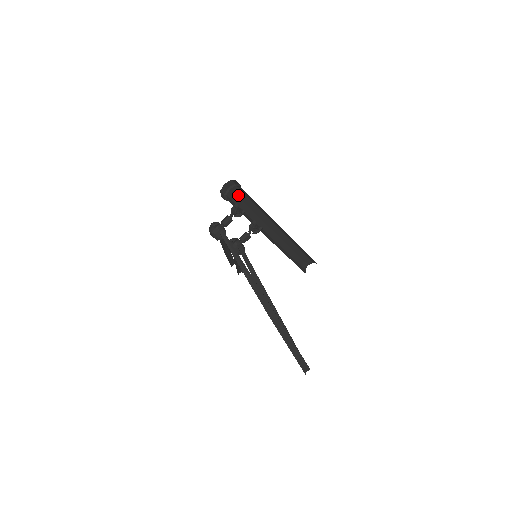
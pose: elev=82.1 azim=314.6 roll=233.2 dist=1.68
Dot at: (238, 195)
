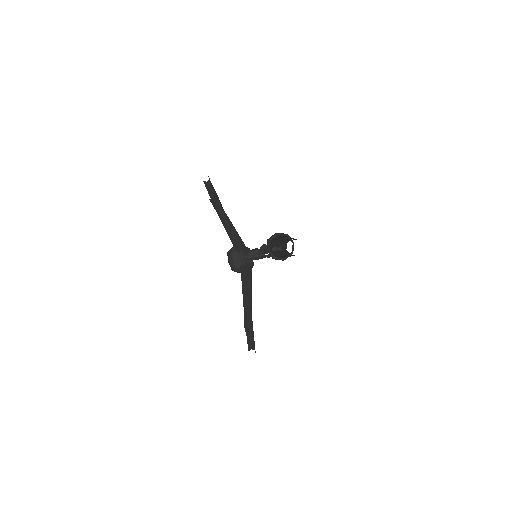
Dot at: occluded
